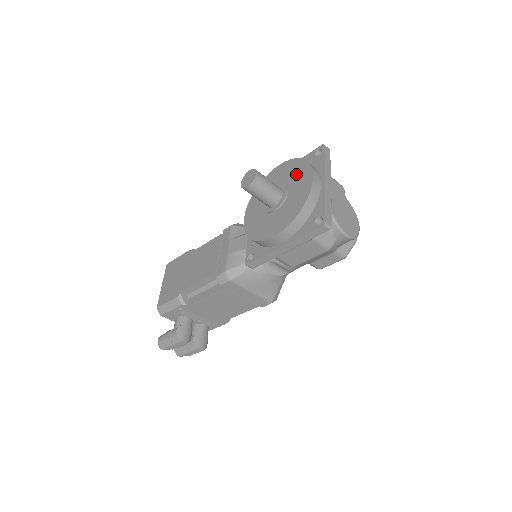
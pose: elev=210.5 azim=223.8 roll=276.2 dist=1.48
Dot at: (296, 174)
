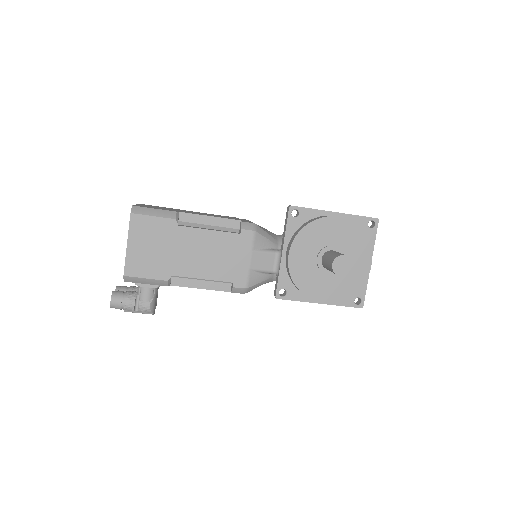
Dot at: (356, 248)
